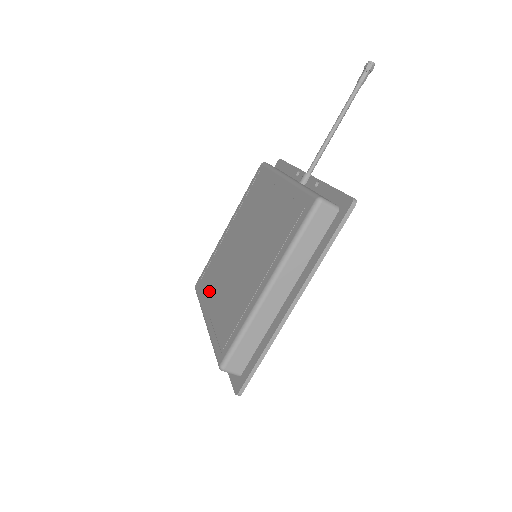
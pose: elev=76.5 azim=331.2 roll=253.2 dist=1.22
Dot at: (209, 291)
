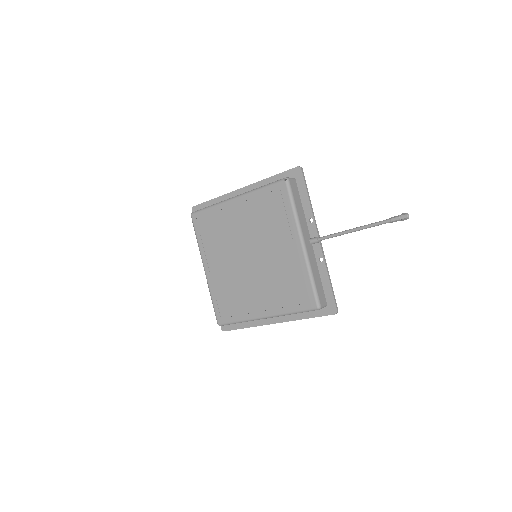
Dot at: (210, 247)
